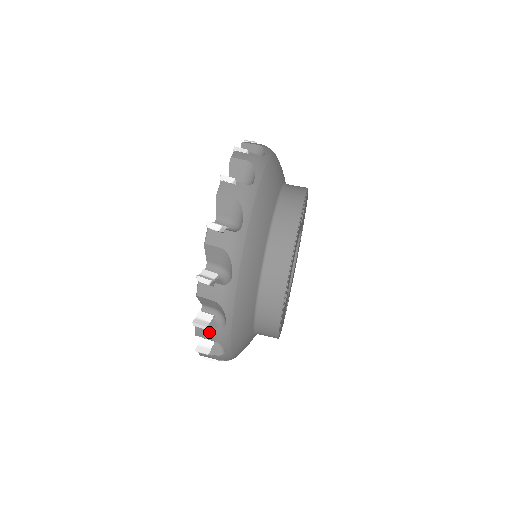
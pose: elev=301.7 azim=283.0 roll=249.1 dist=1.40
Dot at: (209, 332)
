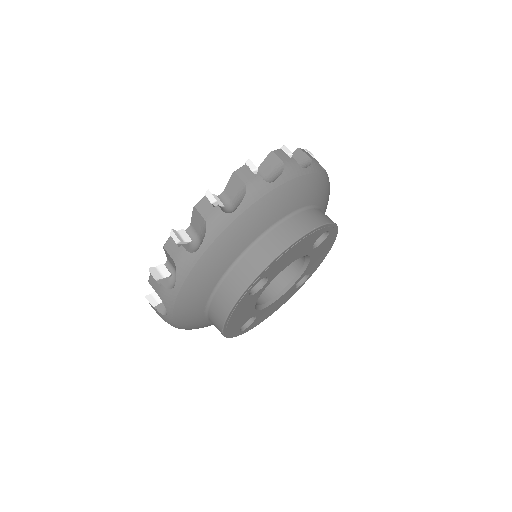
Dot at: (177, 249)
